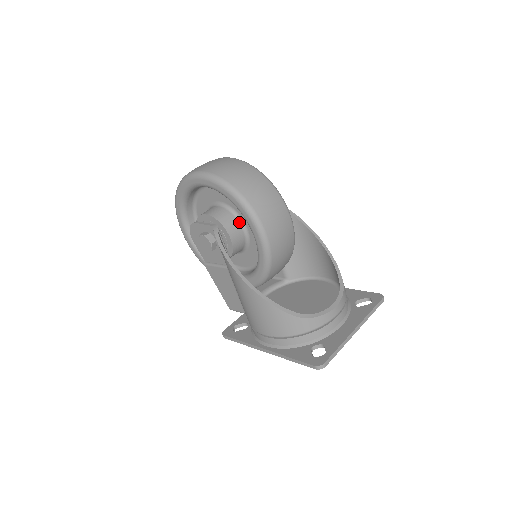
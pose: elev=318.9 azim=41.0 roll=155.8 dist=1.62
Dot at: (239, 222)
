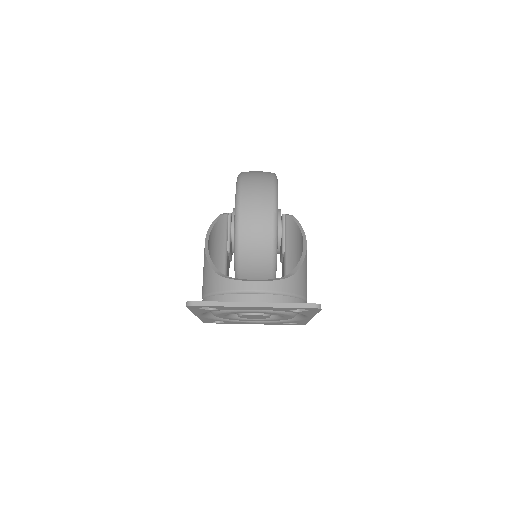
Dot at: occluded
